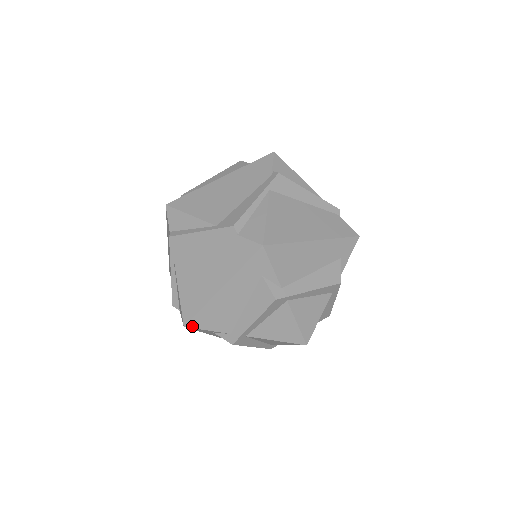
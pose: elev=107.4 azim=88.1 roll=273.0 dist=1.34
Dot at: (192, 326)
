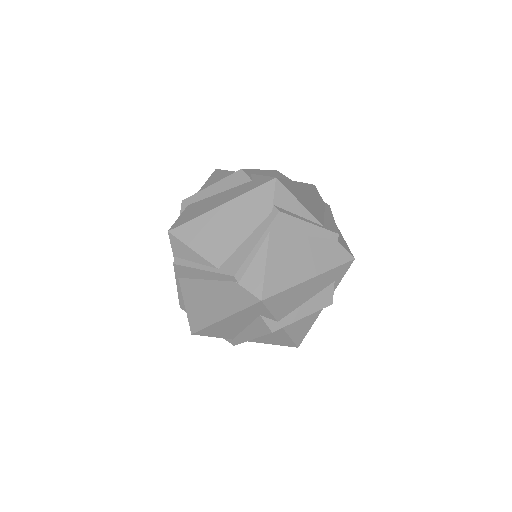
Dot at: (199, 334)
